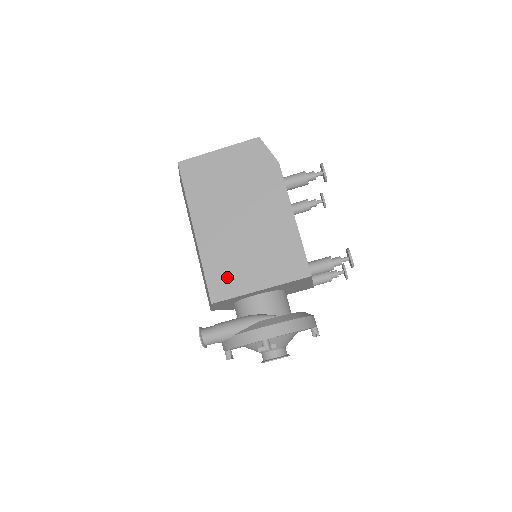
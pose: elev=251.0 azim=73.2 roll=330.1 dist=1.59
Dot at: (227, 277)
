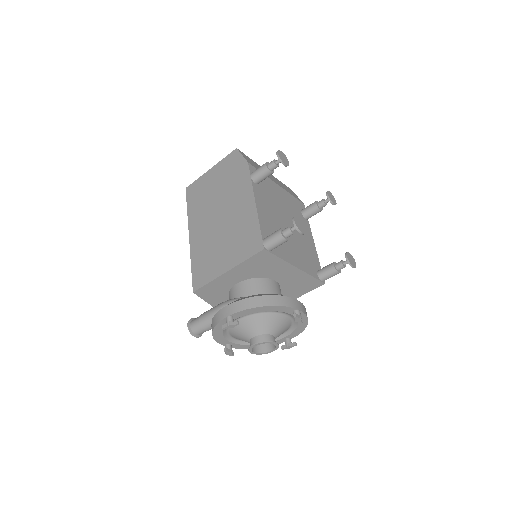
Dot at: (205, 267)
